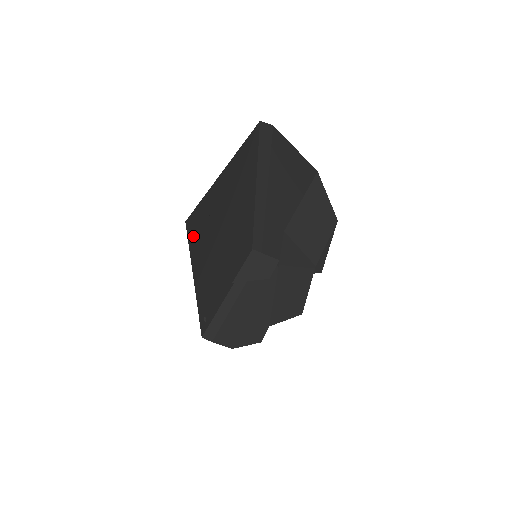
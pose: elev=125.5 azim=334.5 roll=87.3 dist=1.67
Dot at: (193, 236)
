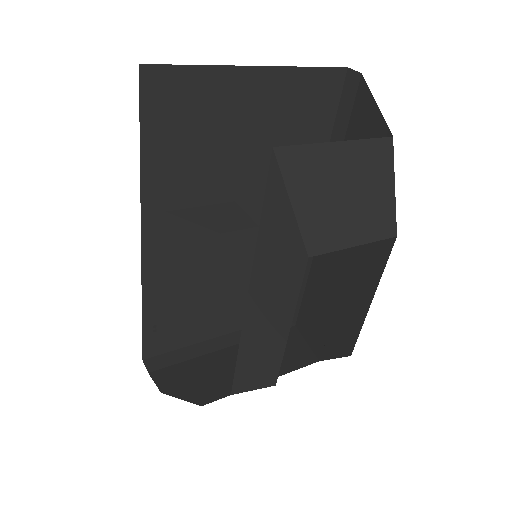
Dot at: (154, 120)
